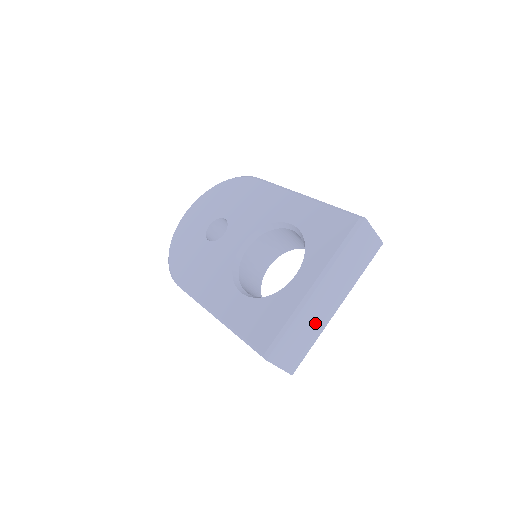
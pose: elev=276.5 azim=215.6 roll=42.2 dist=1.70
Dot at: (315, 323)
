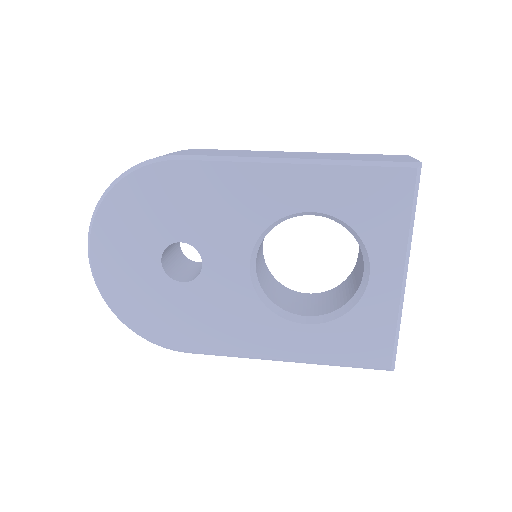
Dot at: occluded
